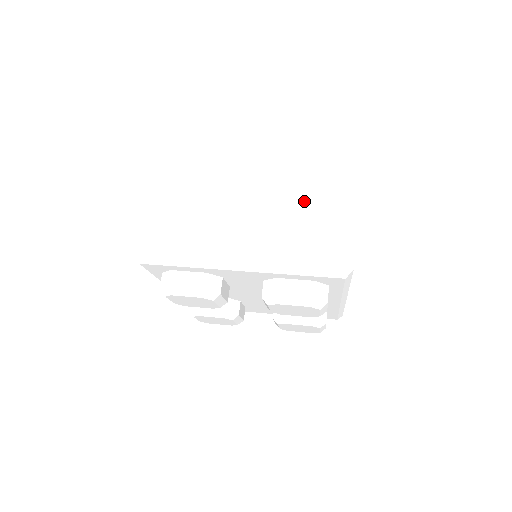
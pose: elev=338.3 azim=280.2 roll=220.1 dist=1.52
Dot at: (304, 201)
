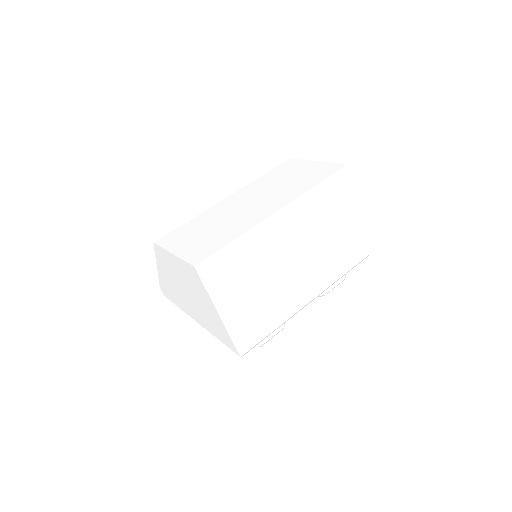
Dot at: (330, 229)
